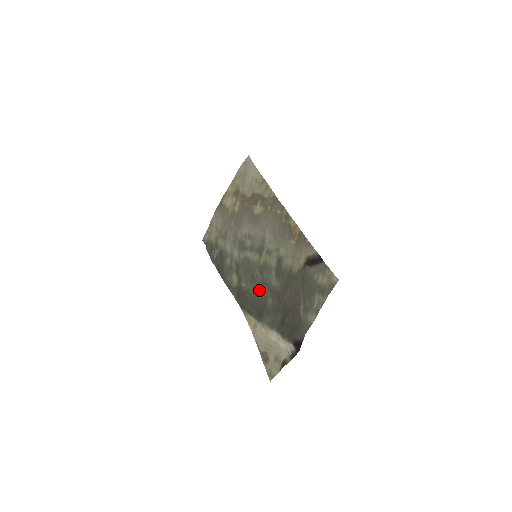
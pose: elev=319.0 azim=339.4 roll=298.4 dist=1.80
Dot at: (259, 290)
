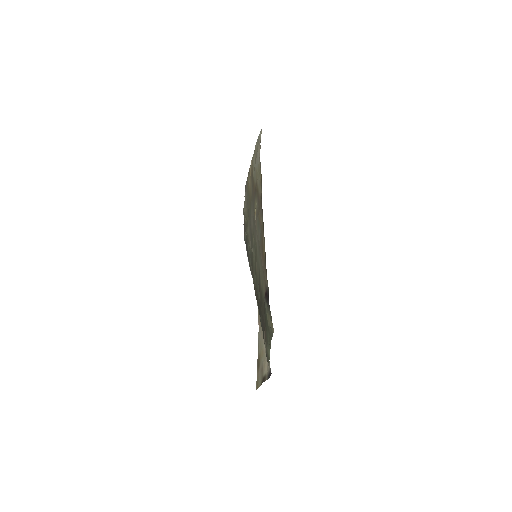
Dot at: occluded
